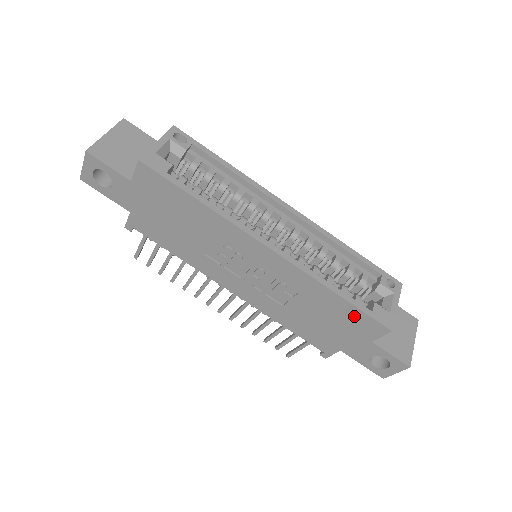
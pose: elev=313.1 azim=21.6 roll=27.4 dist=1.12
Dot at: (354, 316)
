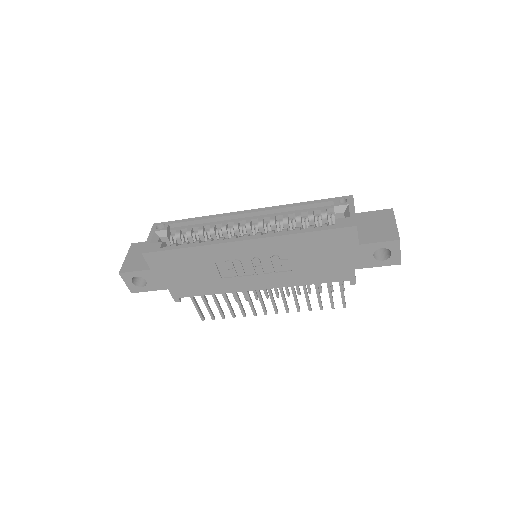
Dot at: (328, 238)
